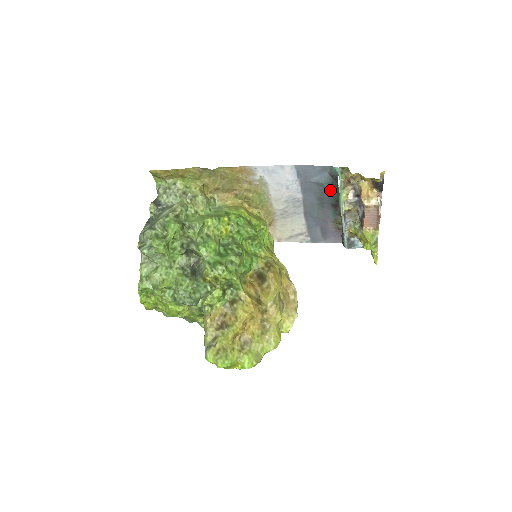
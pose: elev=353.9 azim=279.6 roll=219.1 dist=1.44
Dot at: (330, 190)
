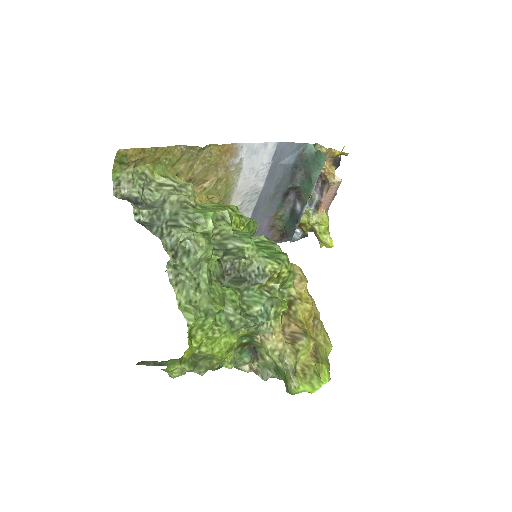
Dot at: (292, 174)
